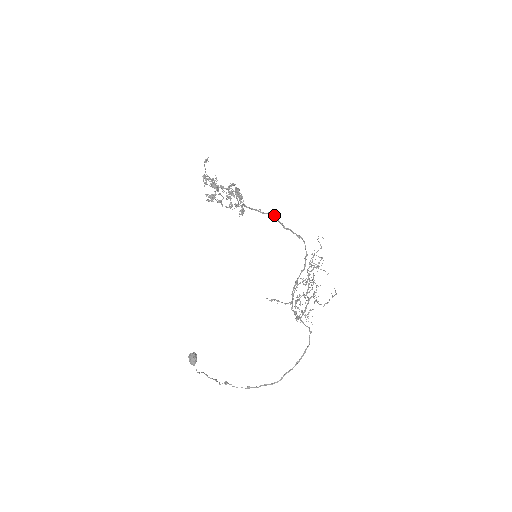
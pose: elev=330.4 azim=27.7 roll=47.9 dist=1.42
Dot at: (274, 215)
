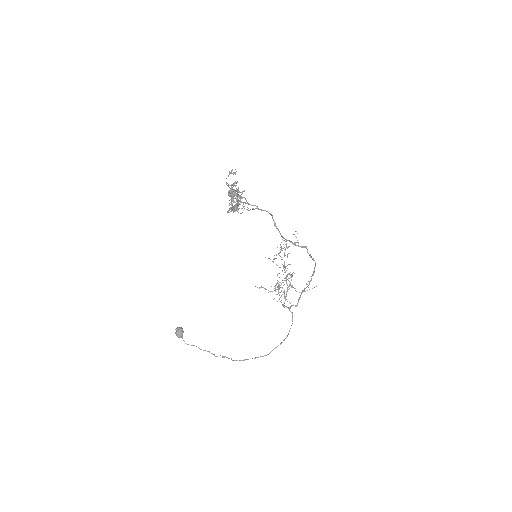
Dot at: (307, 249)
